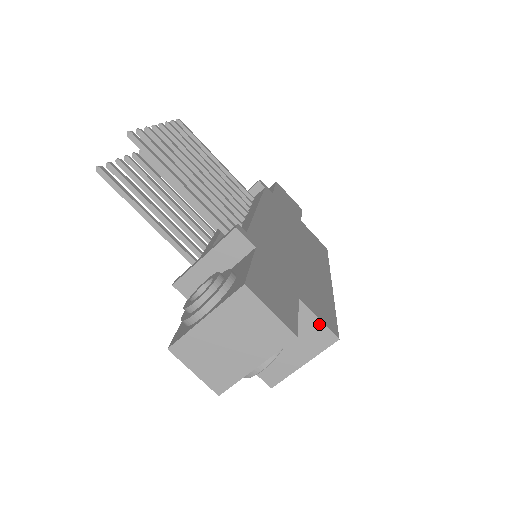
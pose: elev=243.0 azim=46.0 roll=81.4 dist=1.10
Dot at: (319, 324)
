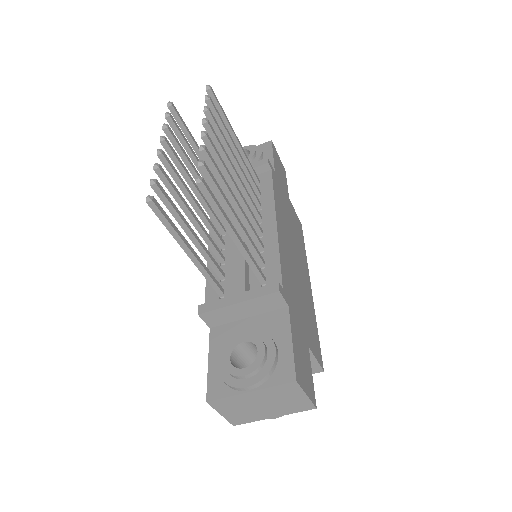
Dot at: (314, 362)
